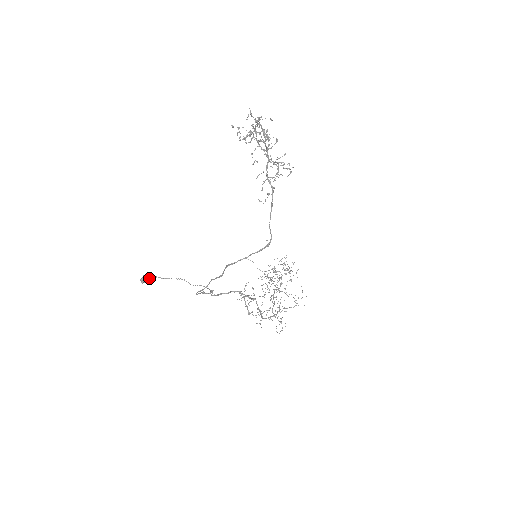
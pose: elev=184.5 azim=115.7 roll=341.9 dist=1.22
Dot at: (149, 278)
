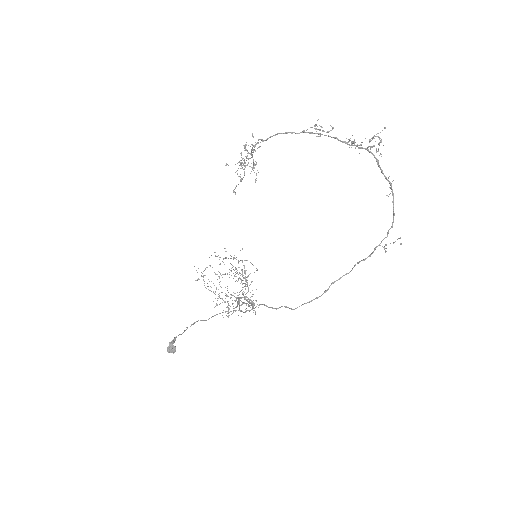
Dot at: (173, 343)
